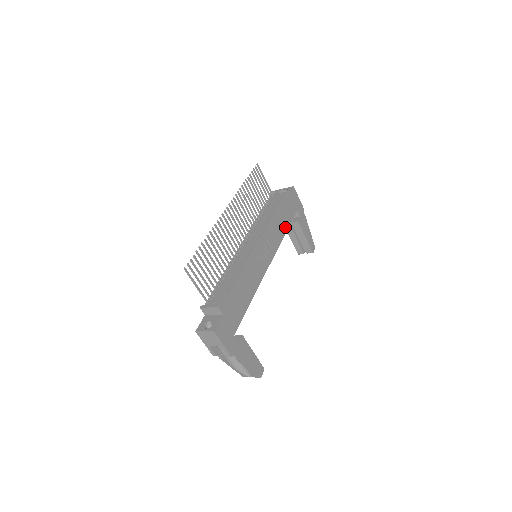
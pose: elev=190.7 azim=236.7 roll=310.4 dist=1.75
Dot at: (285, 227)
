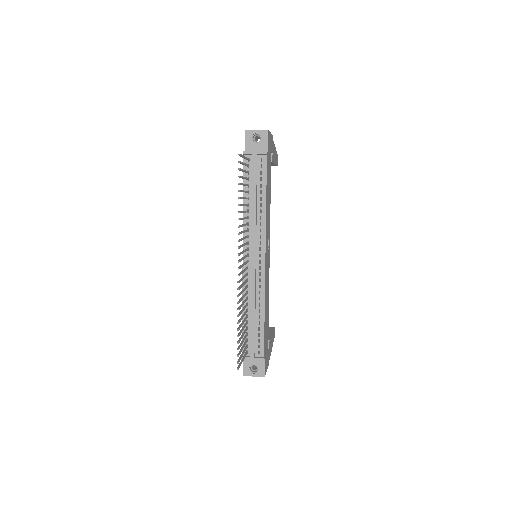
Dot at: (270, 194)
